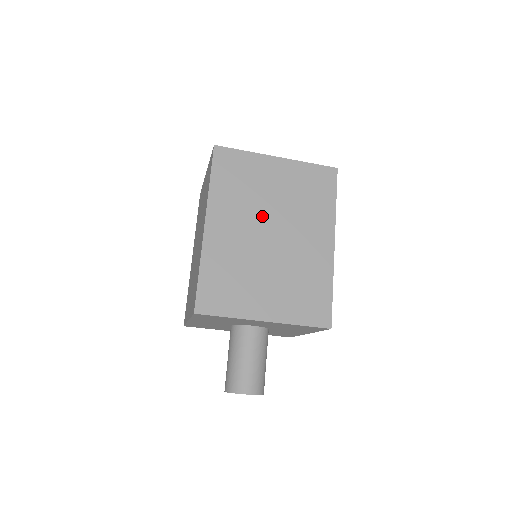
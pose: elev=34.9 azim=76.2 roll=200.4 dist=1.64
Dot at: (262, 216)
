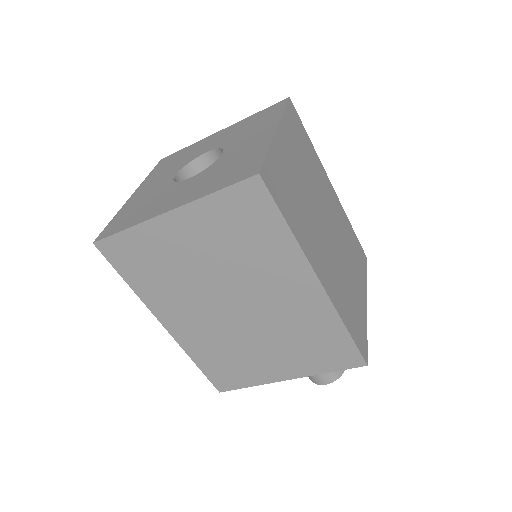
Dot at: (209, 292)
